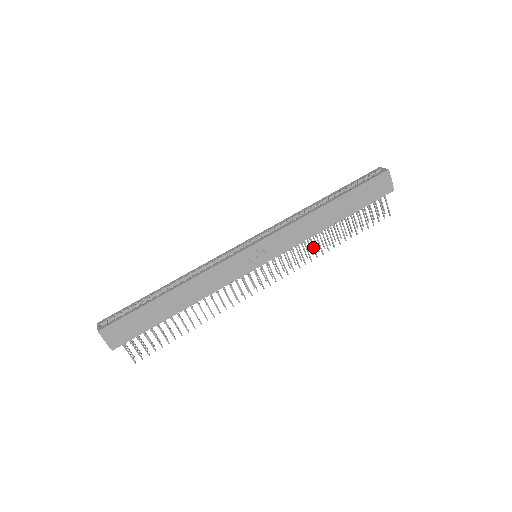
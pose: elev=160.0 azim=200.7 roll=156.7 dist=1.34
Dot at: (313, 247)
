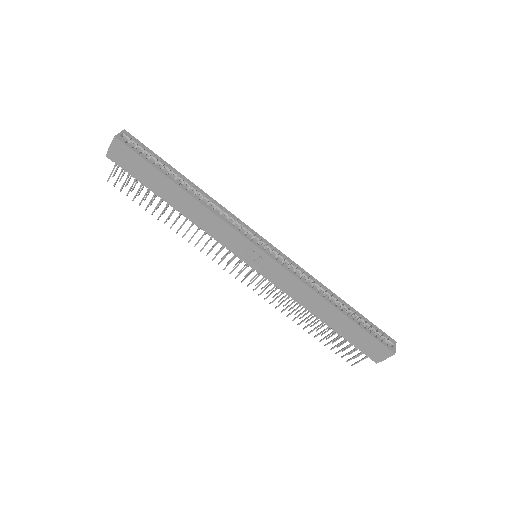
Dot at: (289, 306)
